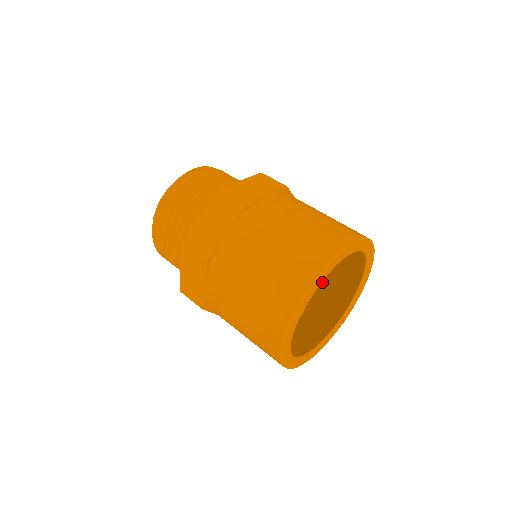
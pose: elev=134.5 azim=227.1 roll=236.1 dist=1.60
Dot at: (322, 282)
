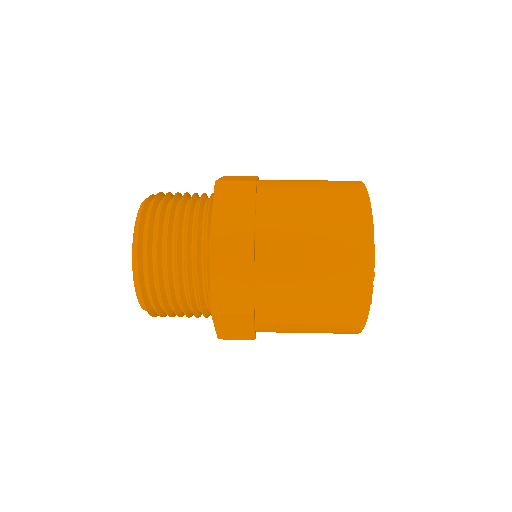
Dot at: occluded
